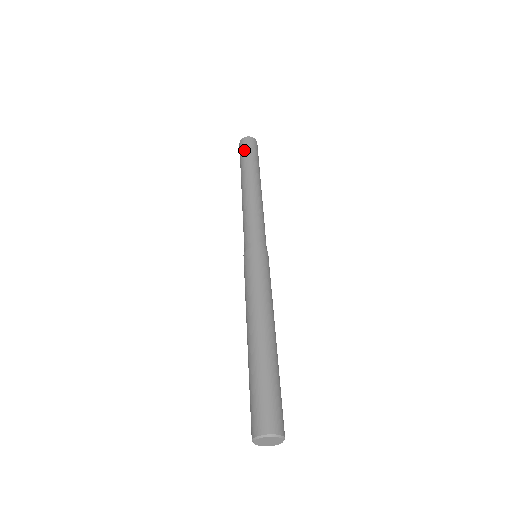
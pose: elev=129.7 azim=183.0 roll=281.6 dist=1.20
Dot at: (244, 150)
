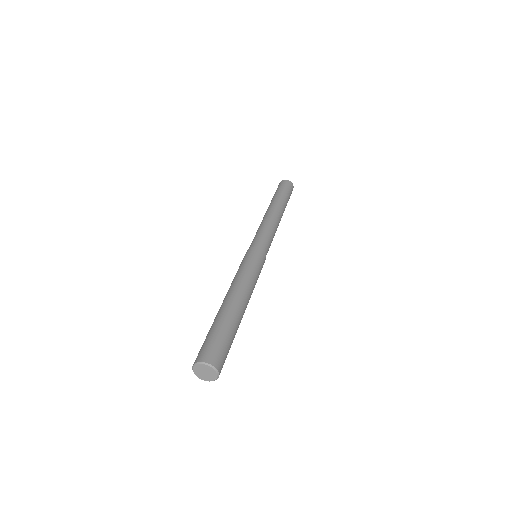
Dot at: (280, 187)
